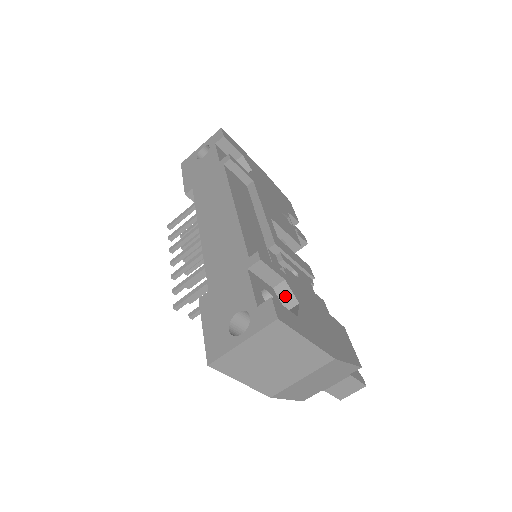
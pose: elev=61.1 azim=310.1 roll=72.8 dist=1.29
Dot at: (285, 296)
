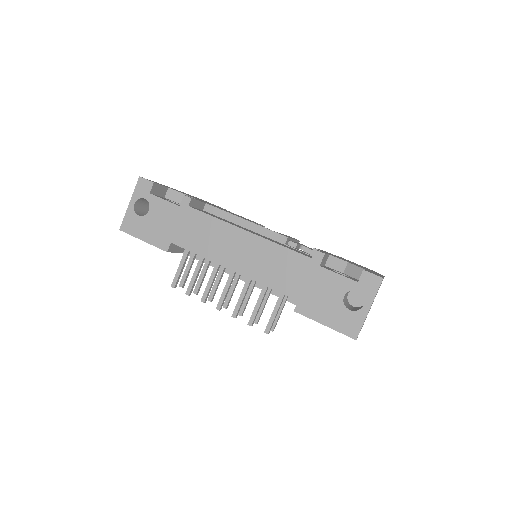
Dot at: (336, 265)
